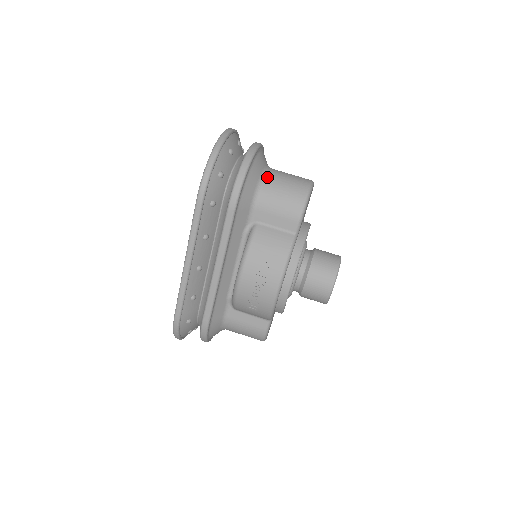
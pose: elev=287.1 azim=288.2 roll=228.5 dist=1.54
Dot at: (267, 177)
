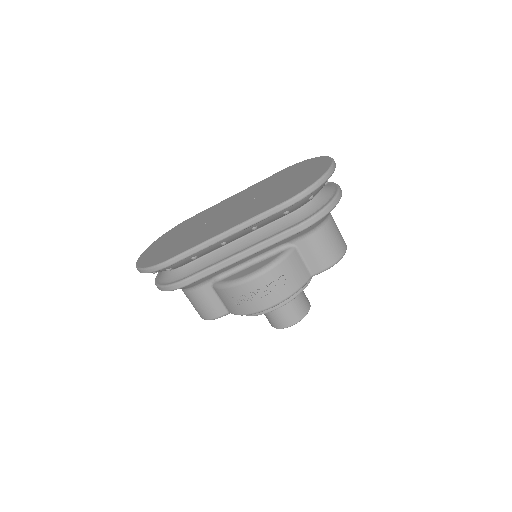
Dot at: (329, 220)
